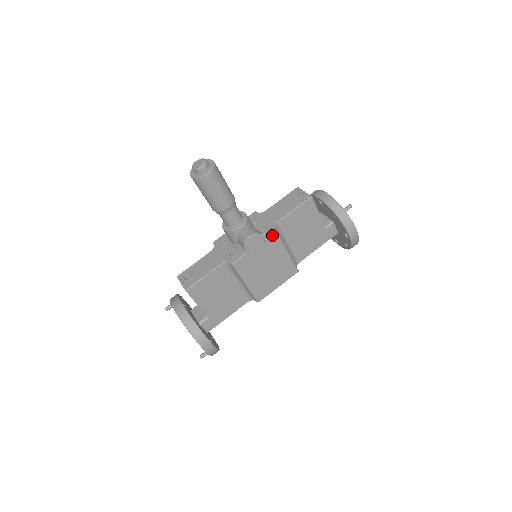
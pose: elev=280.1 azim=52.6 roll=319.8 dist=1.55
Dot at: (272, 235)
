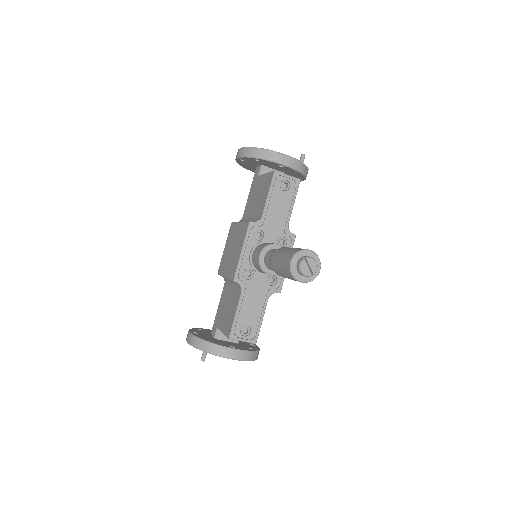
Dot at: occluded
